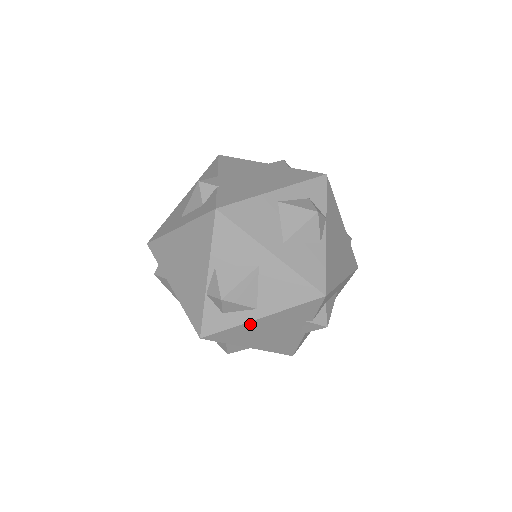
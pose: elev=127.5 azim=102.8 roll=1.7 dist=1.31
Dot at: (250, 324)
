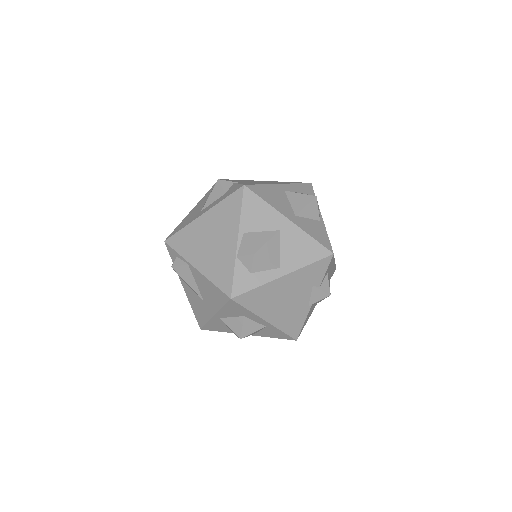
Dot at: (273, 284)
